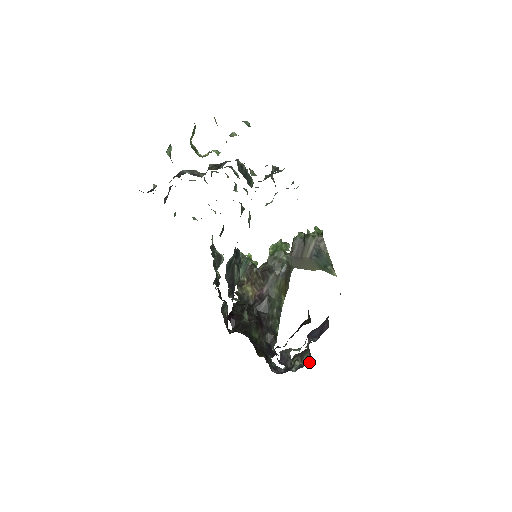
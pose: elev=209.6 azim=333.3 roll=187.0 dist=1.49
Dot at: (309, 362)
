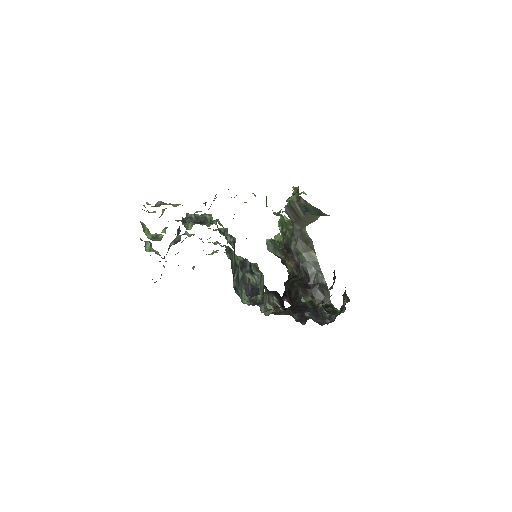
Dot at: (349, 299)
